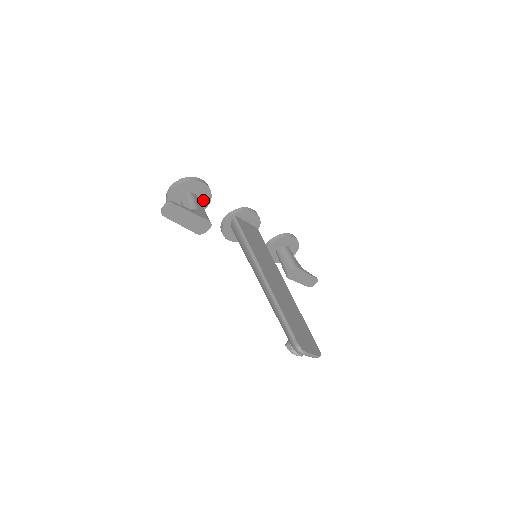
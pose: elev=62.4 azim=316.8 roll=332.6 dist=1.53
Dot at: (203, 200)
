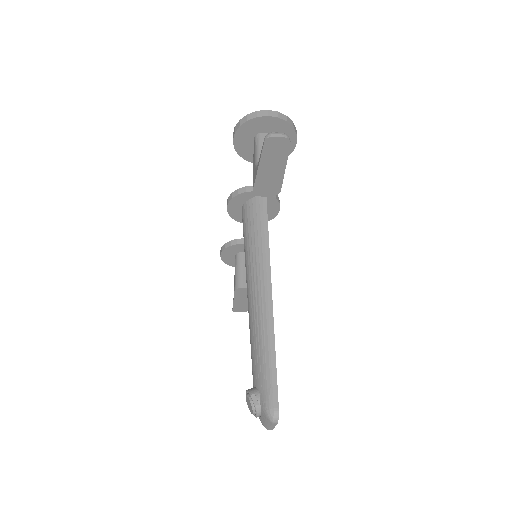
Dot at: occluded
